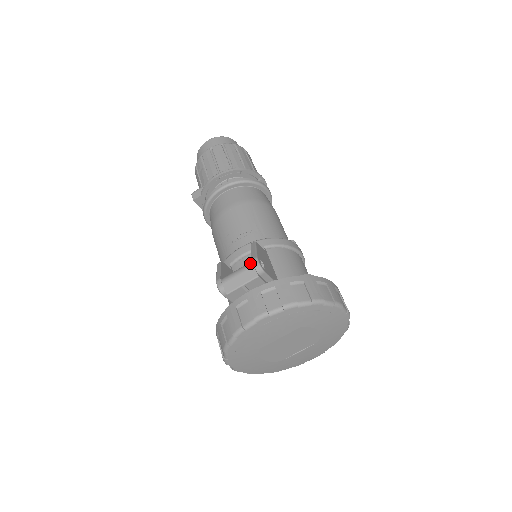
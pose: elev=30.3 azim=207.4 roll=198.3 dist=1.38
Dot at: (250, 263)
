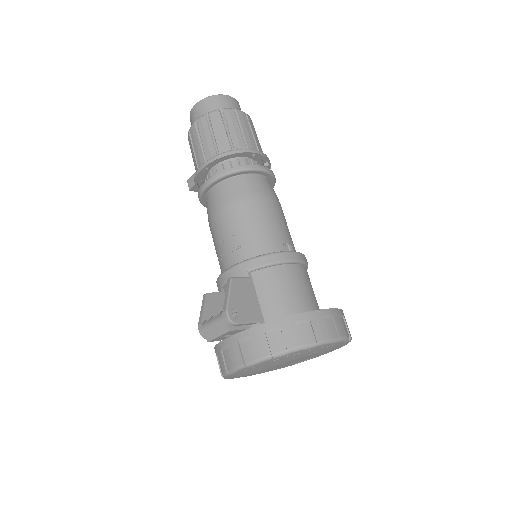
Dot at: (222, 314)
